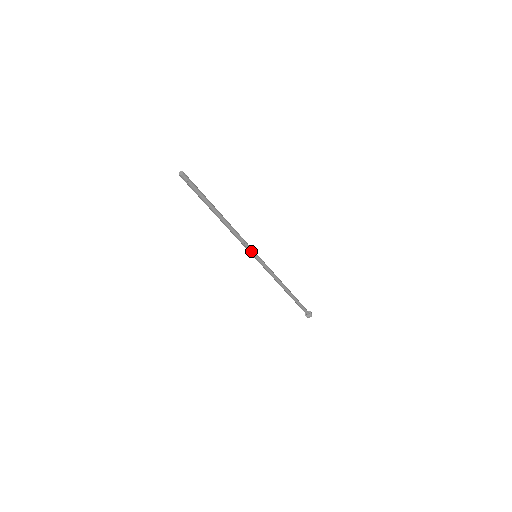
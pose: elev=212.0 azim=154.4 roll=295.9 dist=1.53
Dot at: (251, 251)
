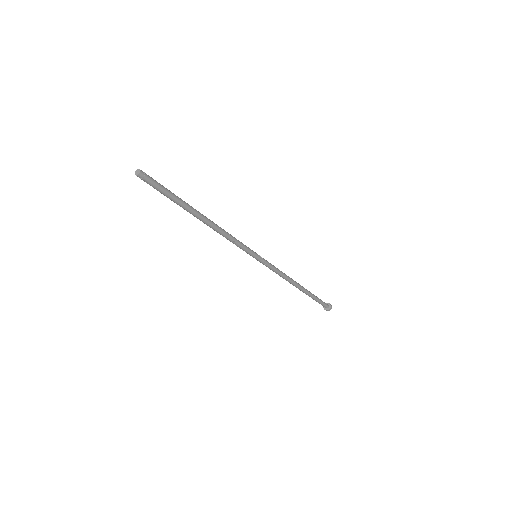
Dot at: (247, 252)
